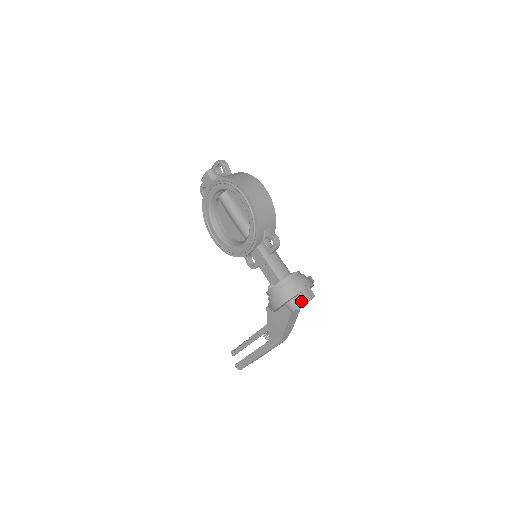
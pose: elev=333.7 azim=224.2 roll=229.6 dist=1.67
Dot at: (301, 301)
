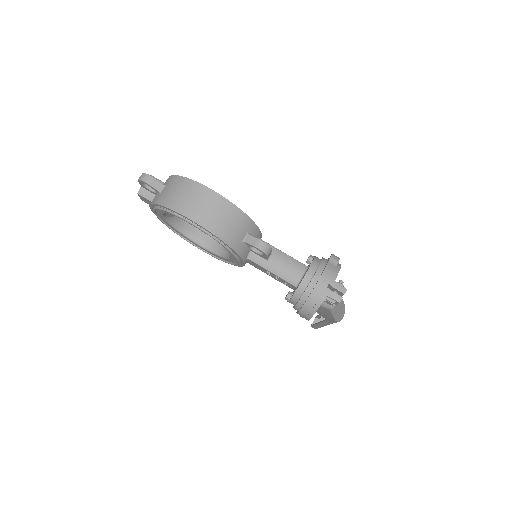
Dot at: (331, 304)
